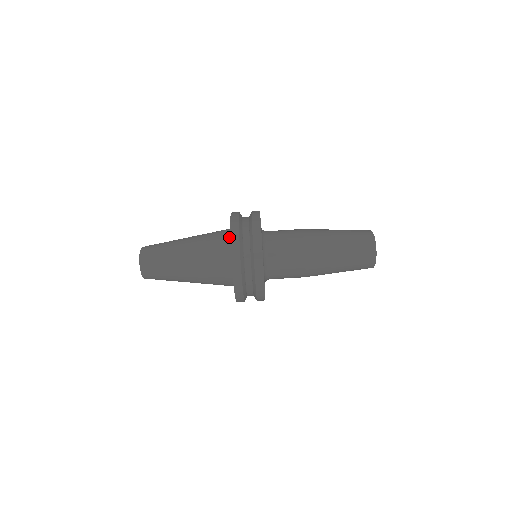
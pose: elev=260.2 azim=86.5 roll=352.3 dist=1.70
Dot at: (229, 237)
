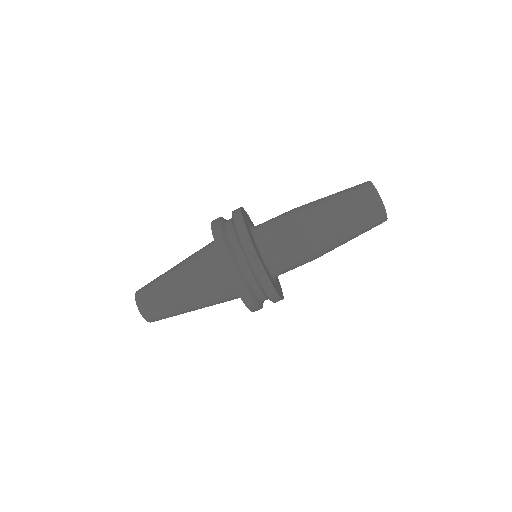
Dot at: occluded
